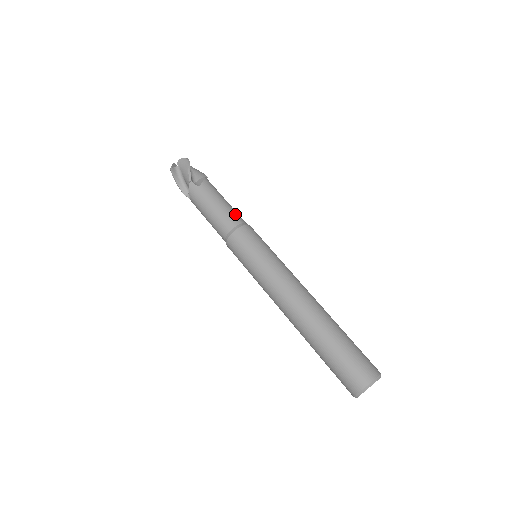
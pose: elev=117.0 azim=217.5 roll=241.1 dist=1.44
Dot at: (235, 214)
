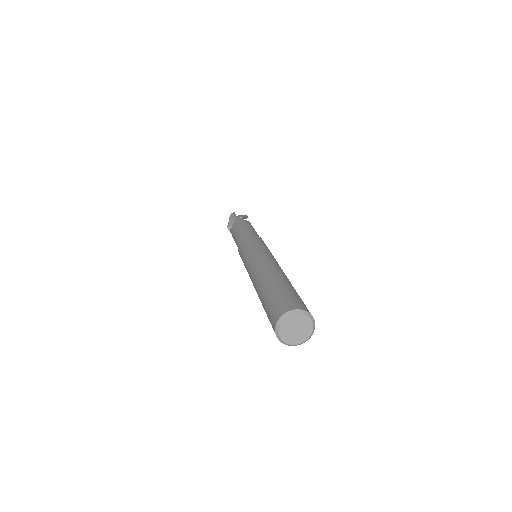
Dot at: occluded
